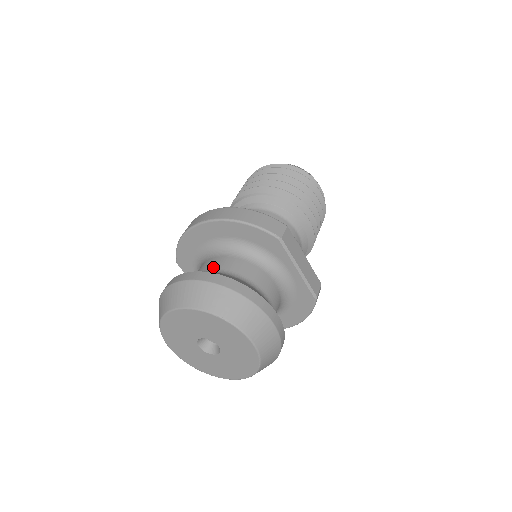
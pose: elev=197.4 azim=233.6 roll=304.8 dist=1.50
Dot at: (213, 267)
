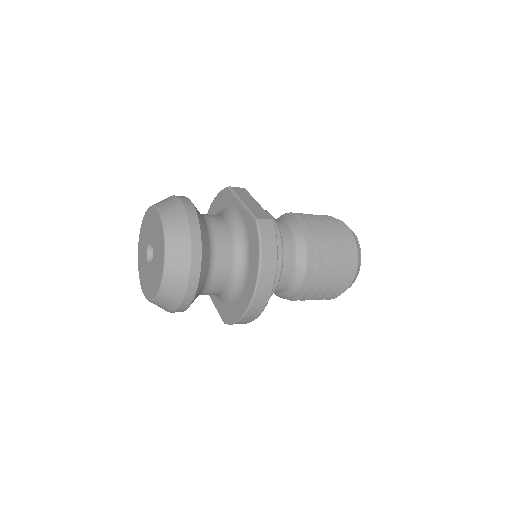
Dot at: occluded
